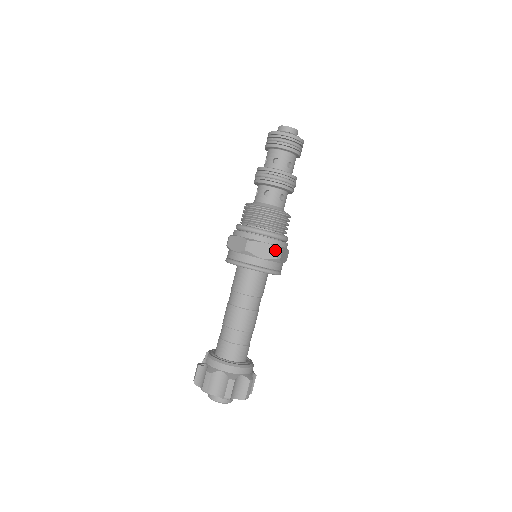
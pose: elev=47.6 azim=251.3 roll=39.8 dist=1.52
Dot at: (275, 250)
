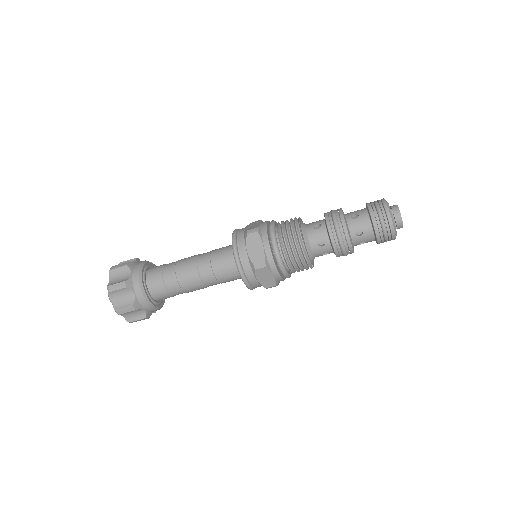
Dot at: (261, 258)
